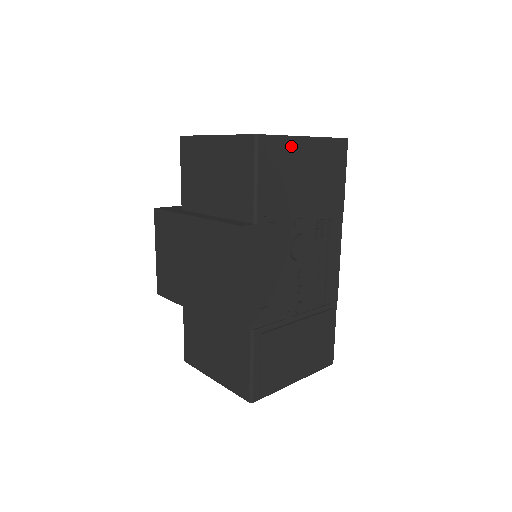
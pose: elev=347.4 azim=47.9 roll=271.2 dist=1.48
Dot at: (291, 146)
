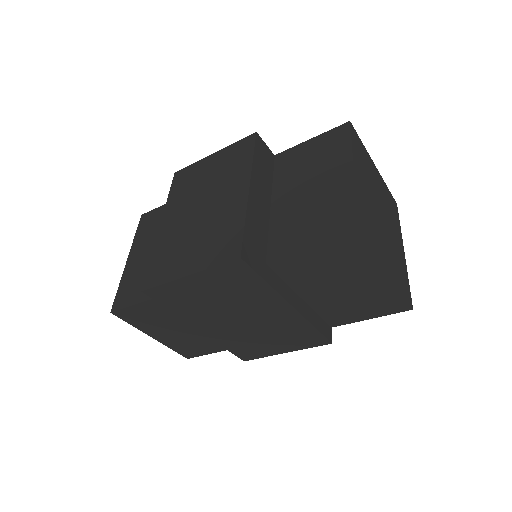
Dot at: occluded
